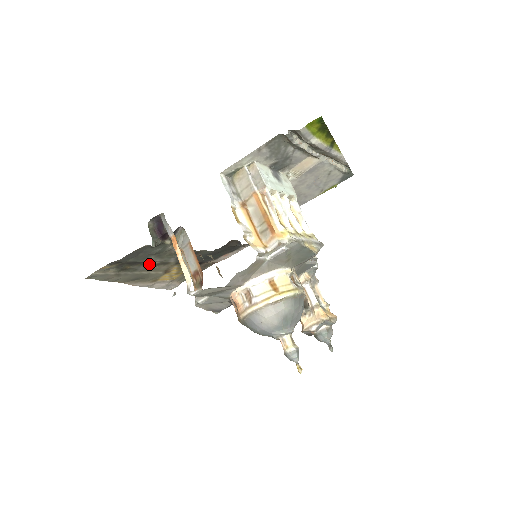
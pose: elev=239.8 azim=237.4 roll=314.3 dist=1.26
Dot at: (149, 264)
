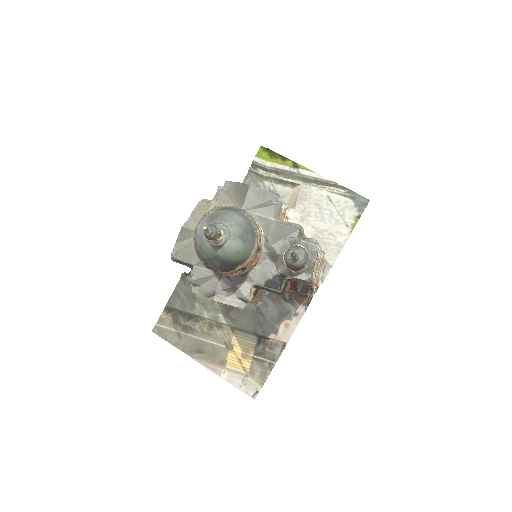
Dot at: (202, 323)
